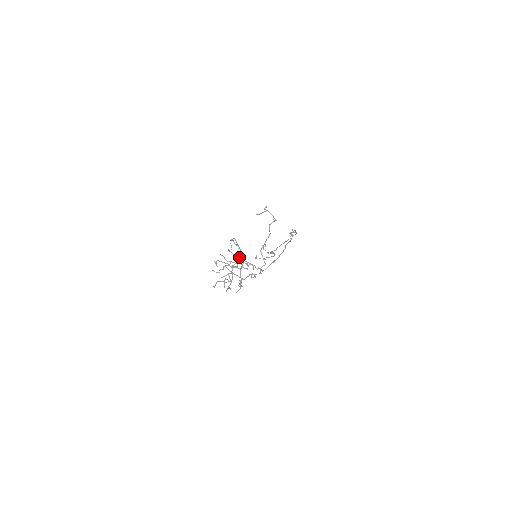
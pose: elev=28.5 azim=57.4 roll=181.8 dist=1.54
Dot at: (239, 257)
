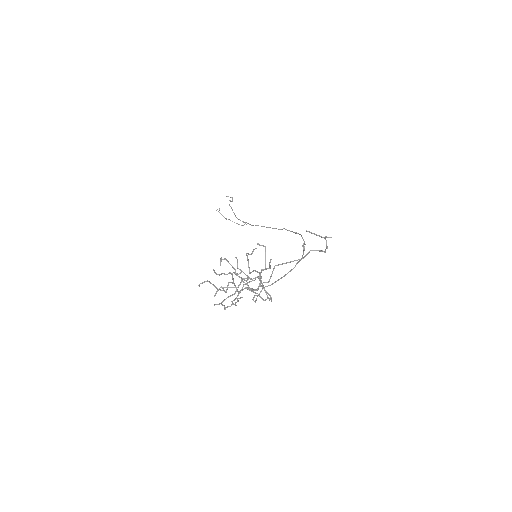
Dot at: (259, 275)
